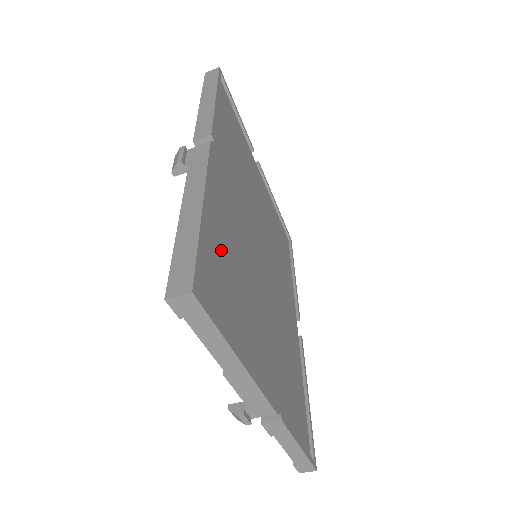
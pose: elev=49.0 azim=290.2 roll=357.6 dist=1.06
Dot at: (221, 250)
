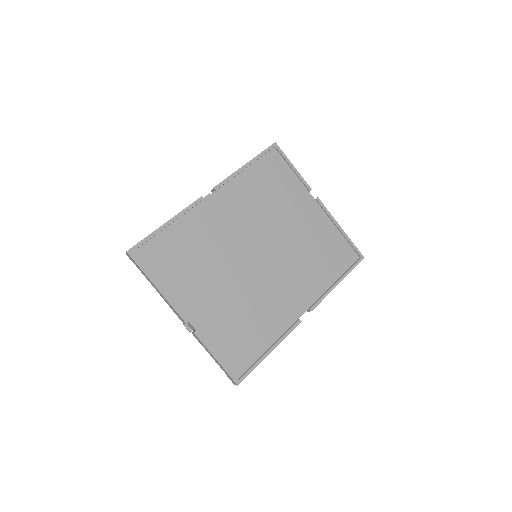
Dot at: (181, 243)
